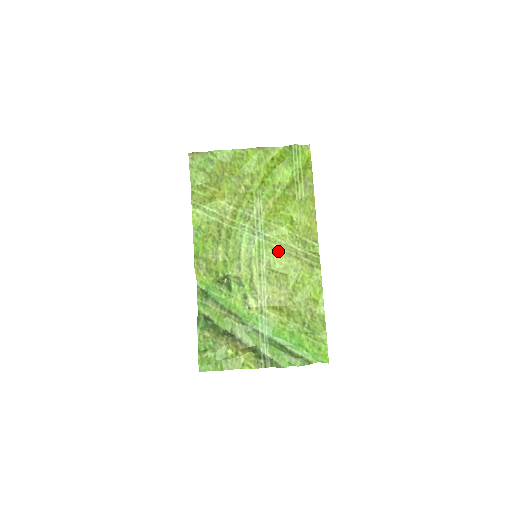
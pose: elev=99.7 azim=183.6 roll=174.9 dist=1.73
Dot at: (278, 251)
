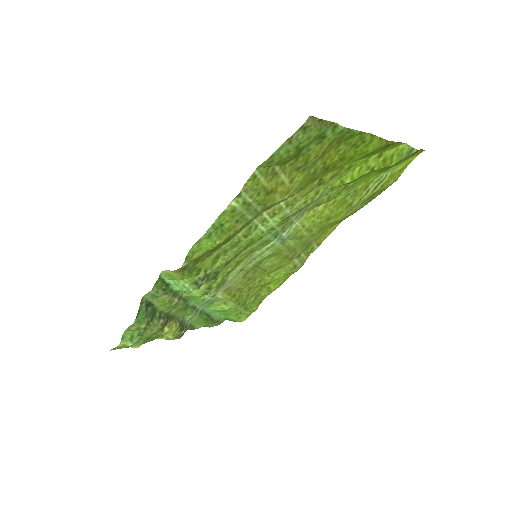
Dot at: (281, 254)
